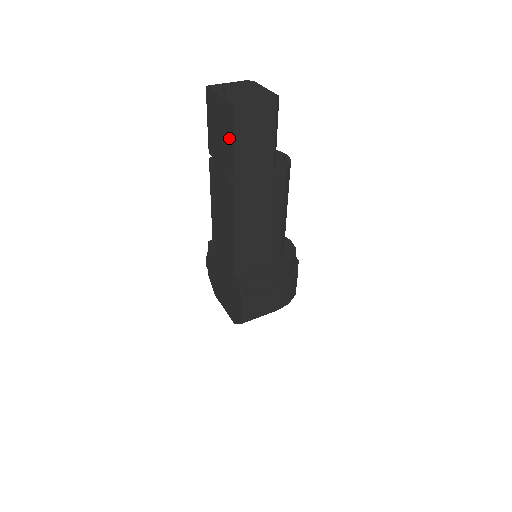
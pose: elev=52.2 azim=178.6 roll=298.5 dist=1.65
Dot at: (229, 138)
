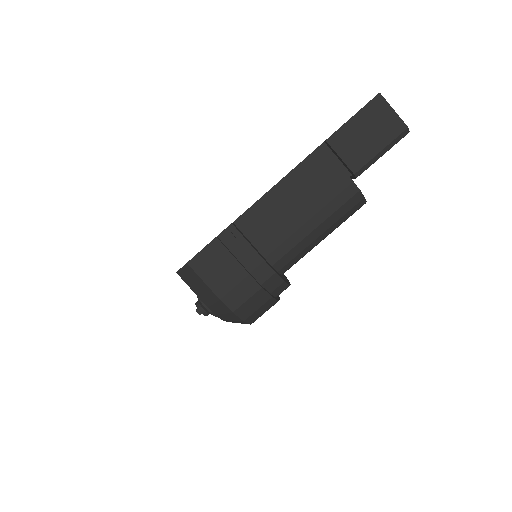
Dot at: occluded
